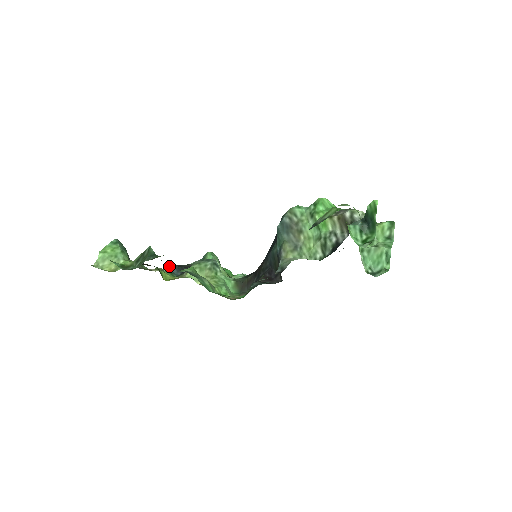
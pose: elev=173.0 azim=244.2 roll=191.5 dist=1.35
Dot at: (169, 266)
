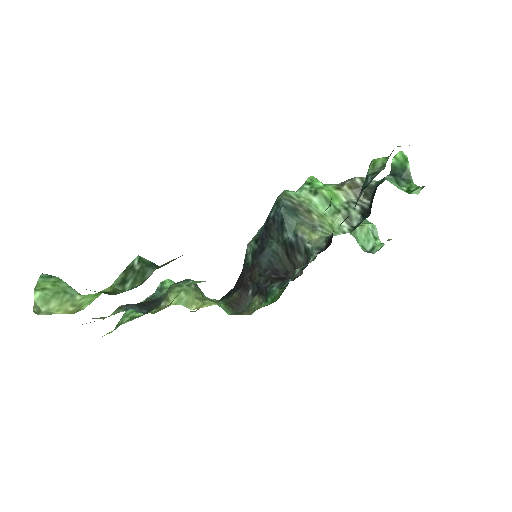
Dot at: (123, 306)
